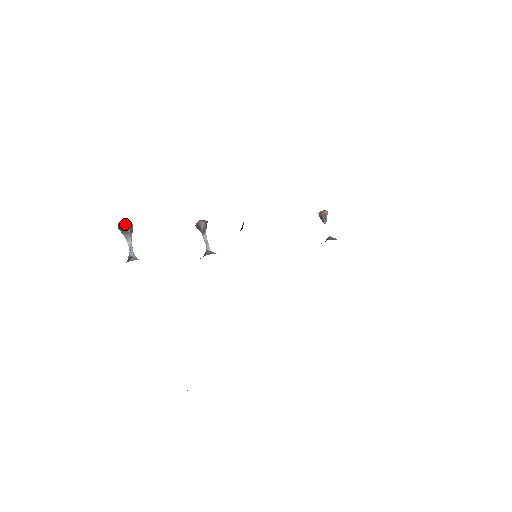
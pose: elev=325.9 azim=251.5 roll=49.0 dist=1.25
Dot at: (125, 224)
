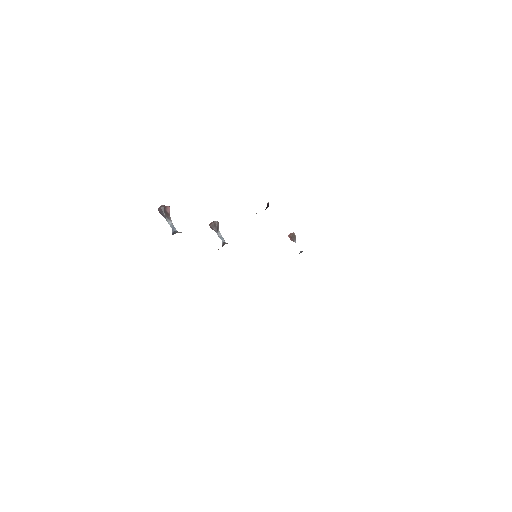
Dot at: (166, 207)
